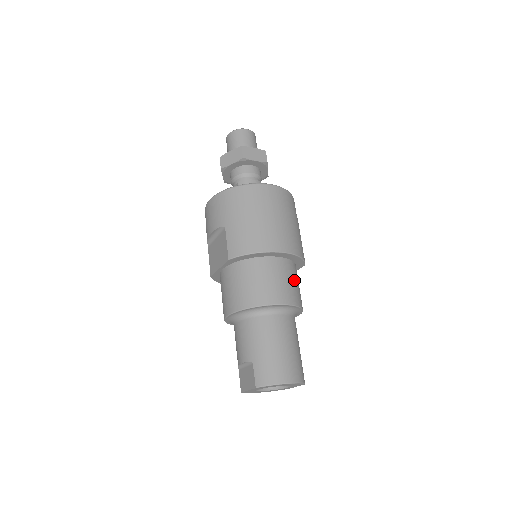
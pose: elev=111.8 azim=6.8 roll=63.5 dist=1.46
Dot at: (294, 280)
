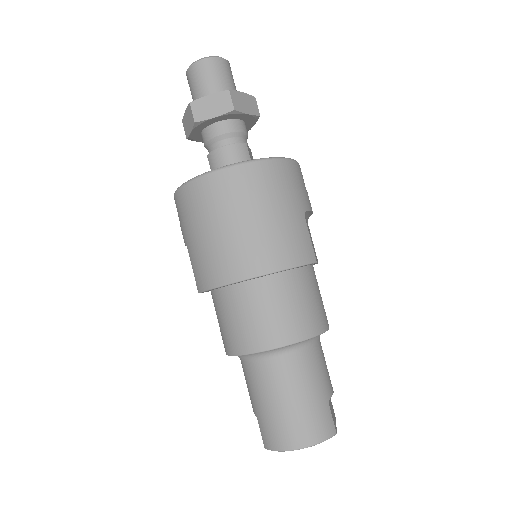
Dot at: (290, 302)
